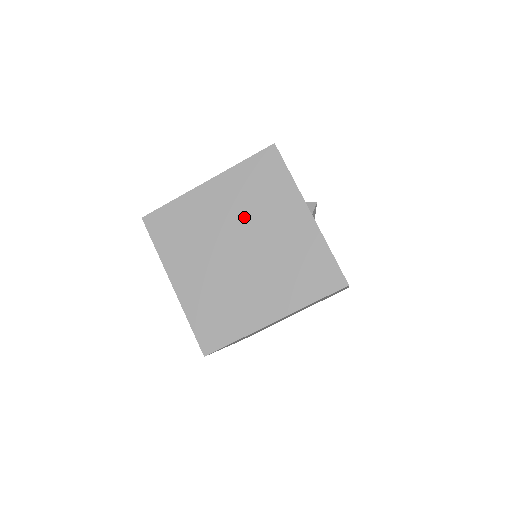
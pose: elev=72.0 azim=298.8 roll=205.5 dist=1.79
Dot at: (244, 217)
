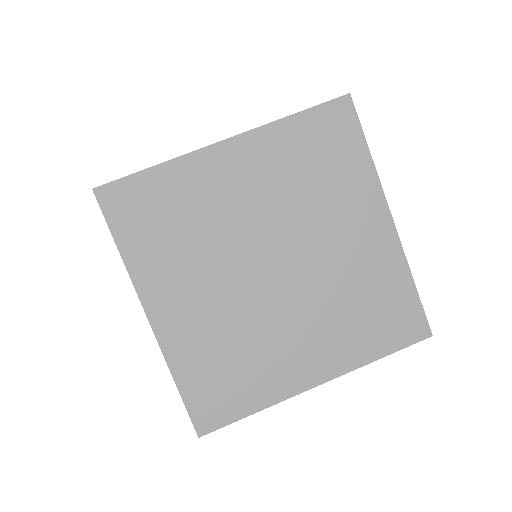
Dot at: (286, 213)
